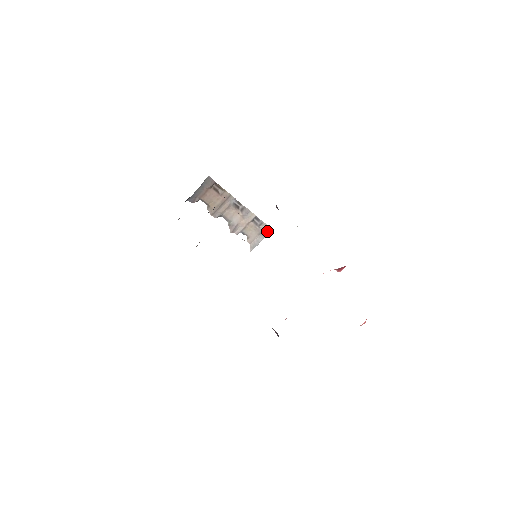
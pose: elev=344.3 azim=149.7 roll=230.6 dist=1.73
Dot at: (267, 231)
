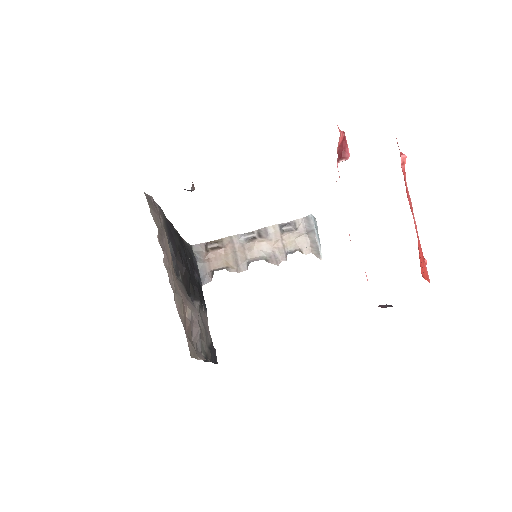
Dot at: (308, 223)
